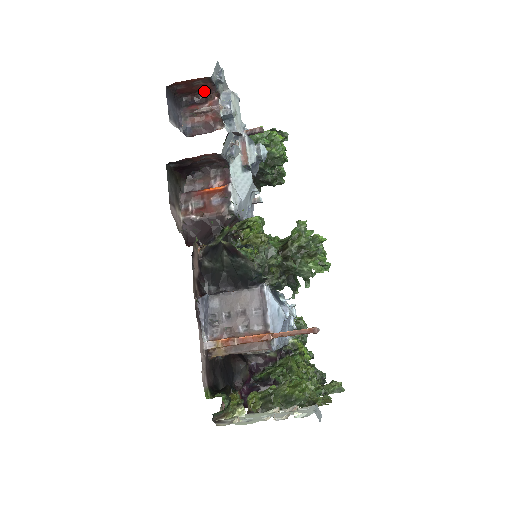
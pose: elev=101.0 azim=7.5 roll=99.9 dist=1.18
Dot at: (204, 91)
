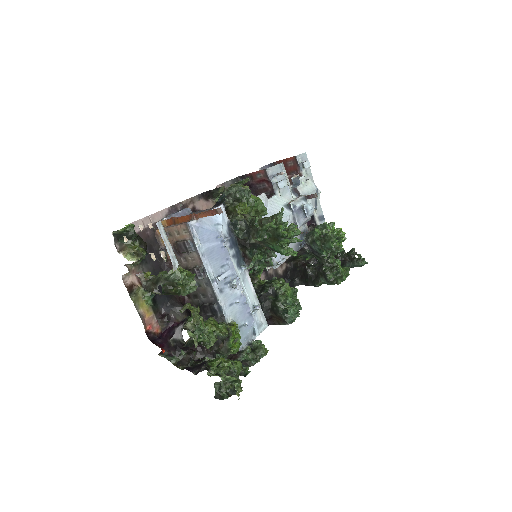
Dot at: (295, 174)
